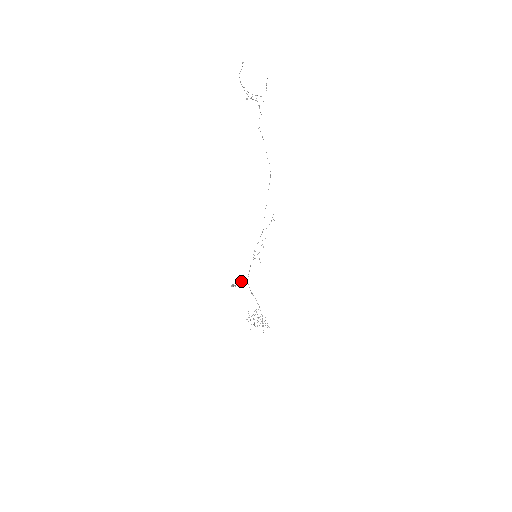
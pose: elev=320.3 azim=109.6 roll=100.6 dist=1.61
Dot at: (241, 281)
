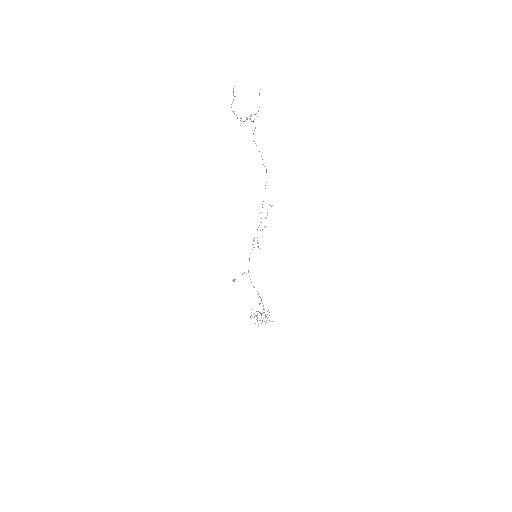
Dot at: (242, 274)
